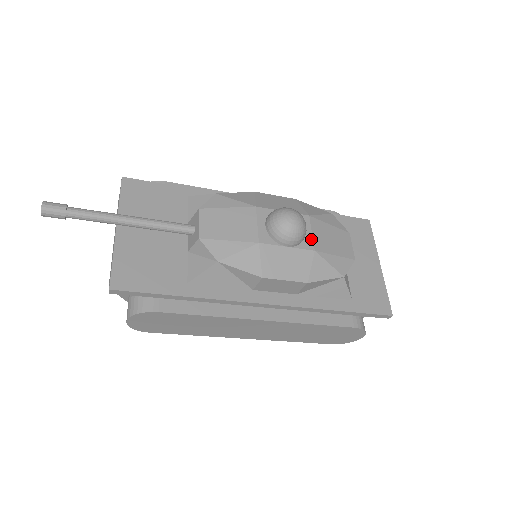
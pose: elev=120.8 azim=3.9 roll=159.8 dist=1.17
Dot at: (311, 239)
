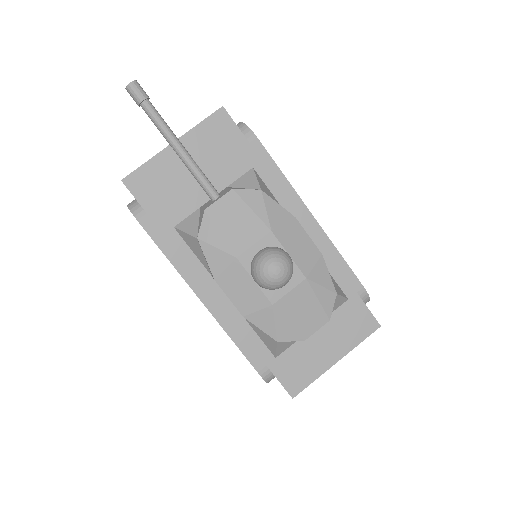
Dot at: (282, 295)
